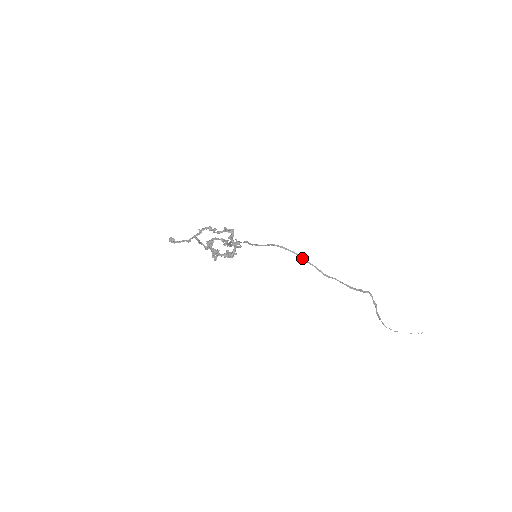
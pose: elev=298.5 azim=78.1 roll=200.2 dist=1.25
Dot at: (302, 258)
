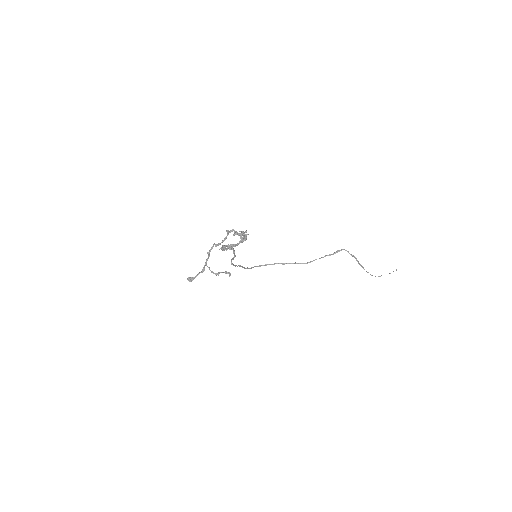
Dot at: (283, 263)
